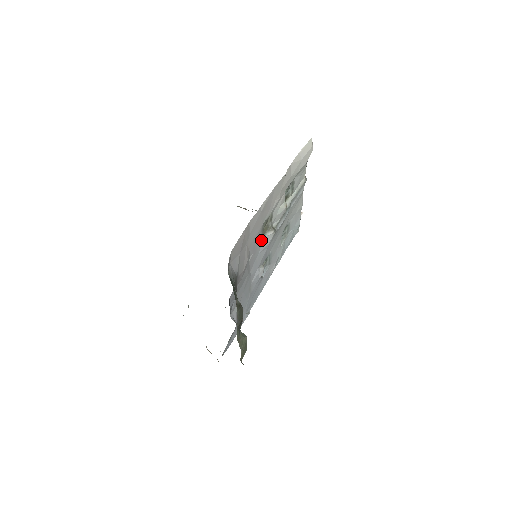
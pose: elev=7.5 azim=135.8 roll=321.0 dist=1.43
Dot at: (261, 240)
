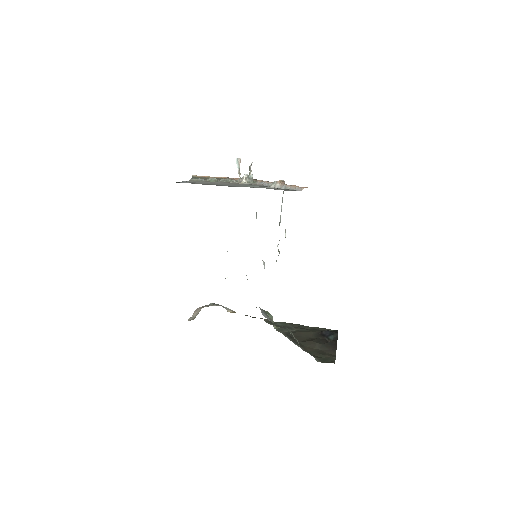
Dot at: occluded
